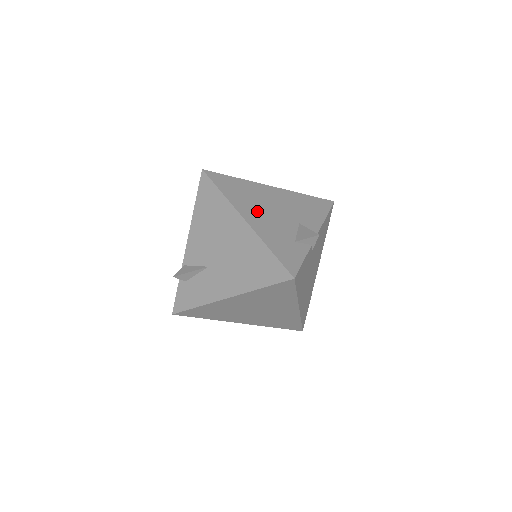
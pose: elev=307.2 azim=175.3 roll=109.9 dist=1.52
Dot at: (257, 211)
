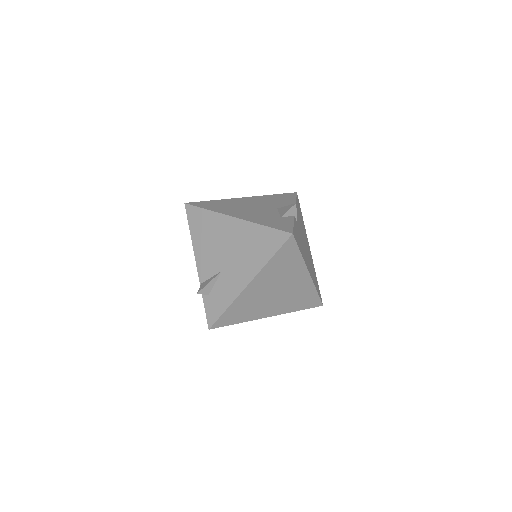
Dot at: (241, 211)
